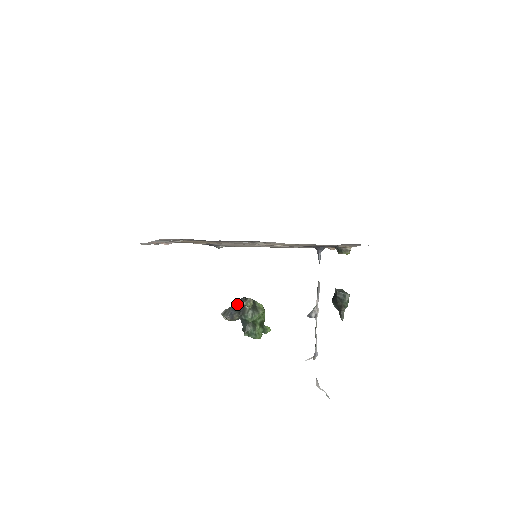
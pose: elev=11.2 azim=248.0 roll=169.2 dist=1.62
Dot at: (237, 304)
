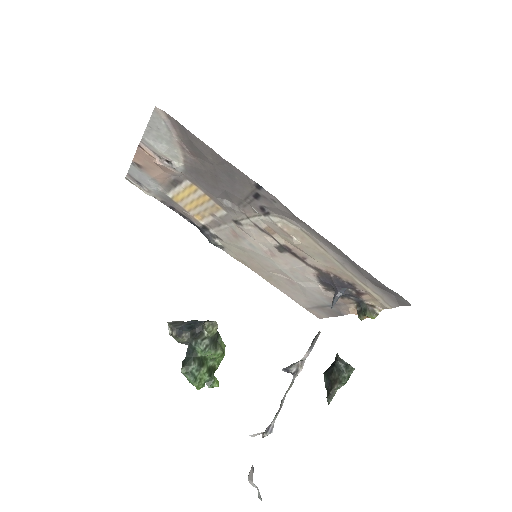
Dot at: (195, 323)
